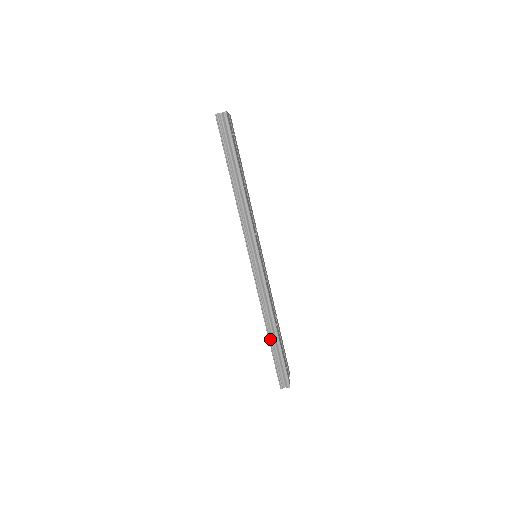
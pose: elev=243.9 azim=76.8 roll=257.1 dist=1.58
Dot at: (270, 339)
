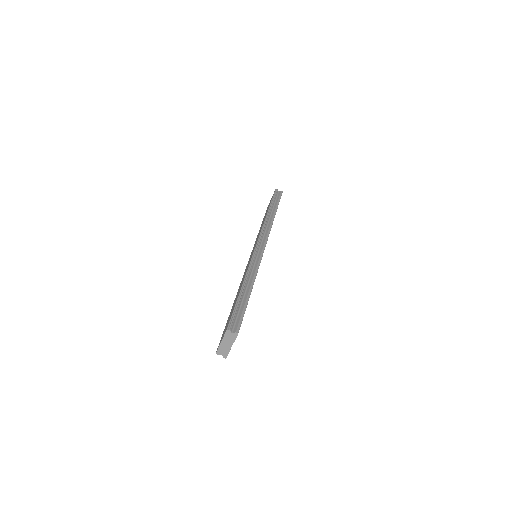
Dot at: (243, 289)
